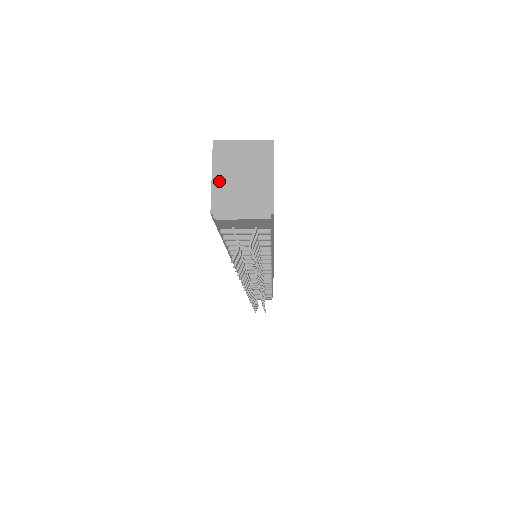
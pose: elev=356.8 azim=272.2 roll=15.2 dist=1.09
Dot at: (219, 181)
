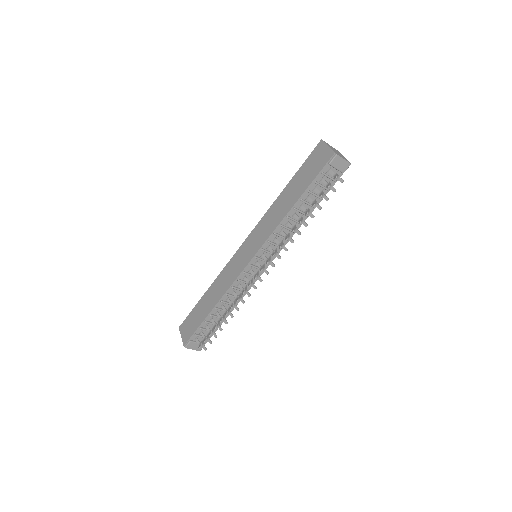
Dot at: (331, 148)
